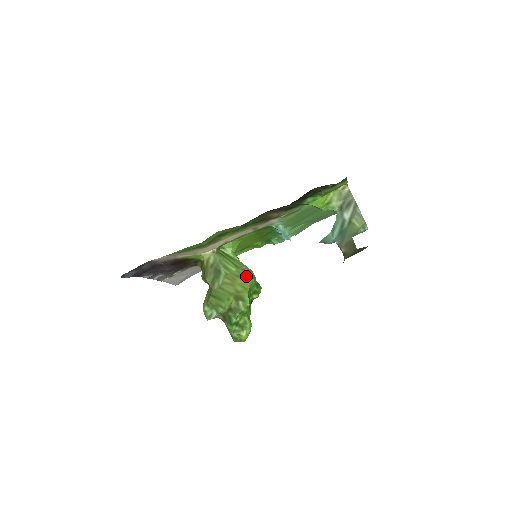
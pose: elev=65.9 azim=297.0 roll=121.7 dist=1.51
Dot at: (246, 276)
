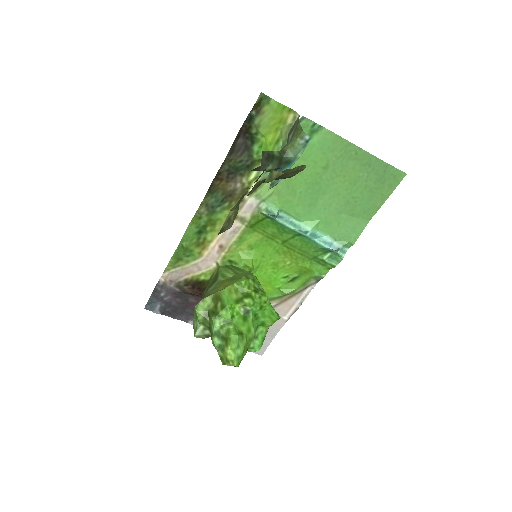
Dot at: (238, 278)
